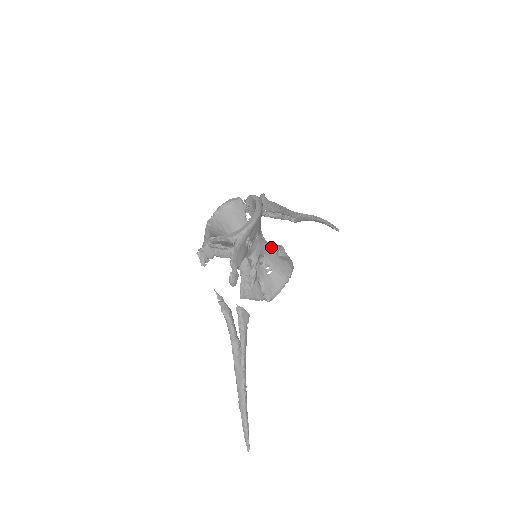
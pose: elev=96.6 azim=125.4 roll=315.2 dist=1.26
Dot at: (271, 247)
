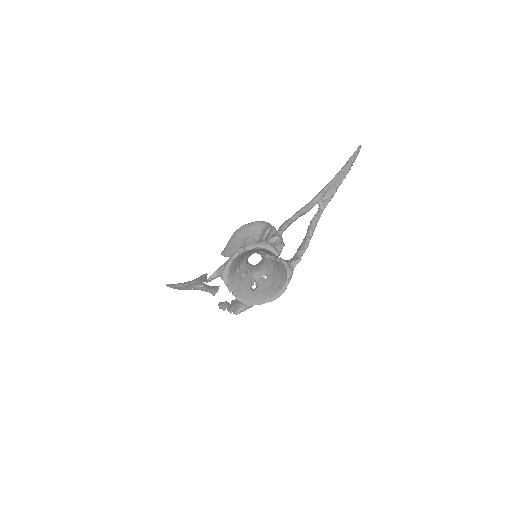
Dot at: occluded
